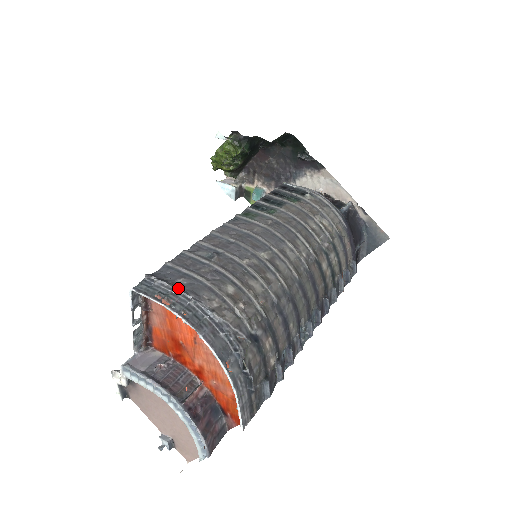
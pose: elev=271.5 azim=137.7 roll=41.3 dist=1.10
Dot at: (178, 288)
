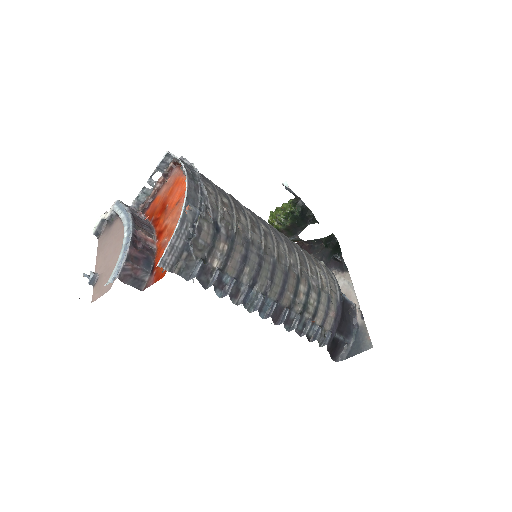
Dot at: occluded
